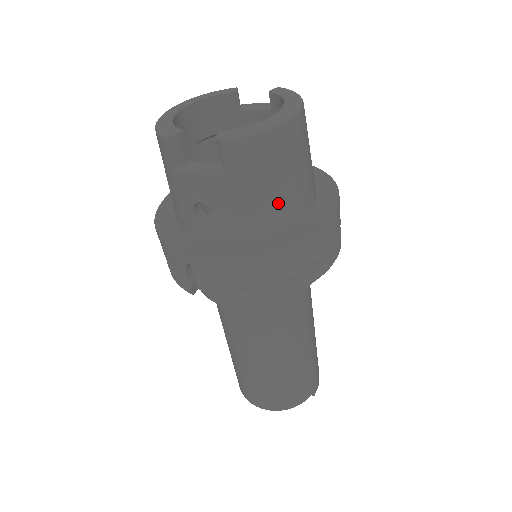
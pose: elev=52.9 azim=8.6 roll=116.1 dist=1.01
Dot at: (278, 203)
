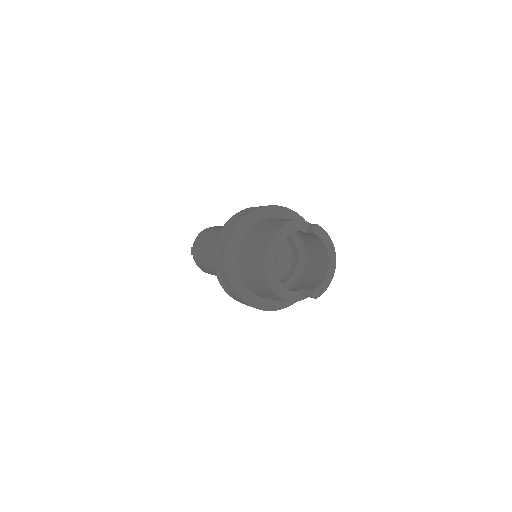
Dot at: occluded
